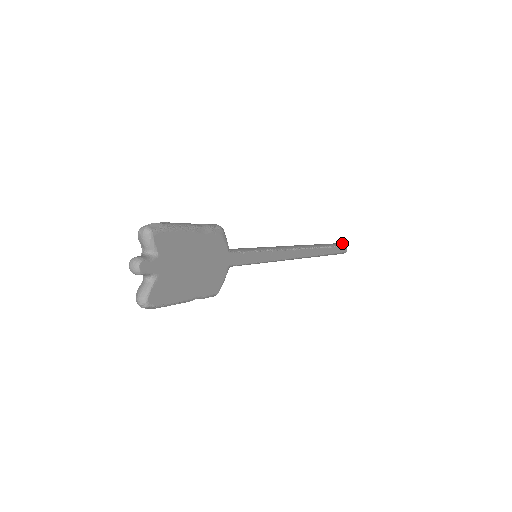
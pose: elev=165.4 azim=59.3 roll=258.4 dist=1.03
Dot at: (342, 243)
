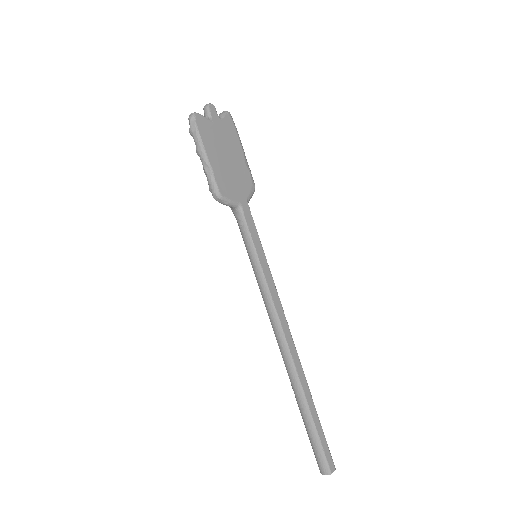
Dot at: occluded
